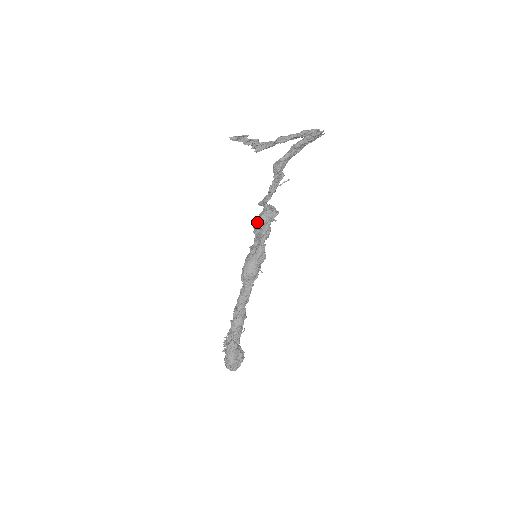
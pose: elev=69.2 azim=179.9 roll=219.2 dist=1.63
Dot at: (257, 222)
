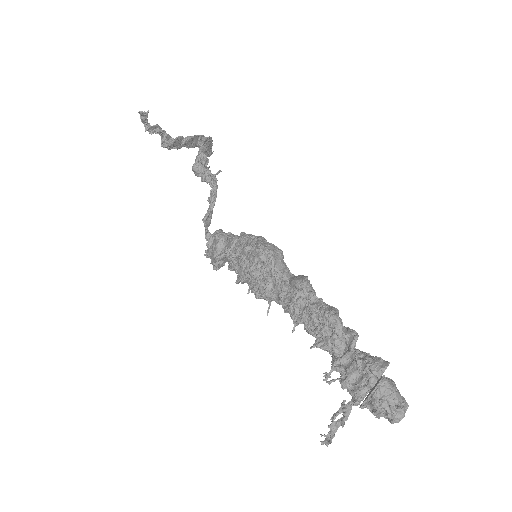
Dot at: (217, 241)
